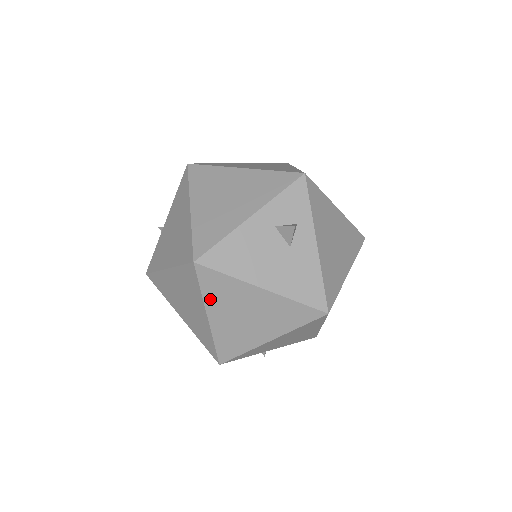
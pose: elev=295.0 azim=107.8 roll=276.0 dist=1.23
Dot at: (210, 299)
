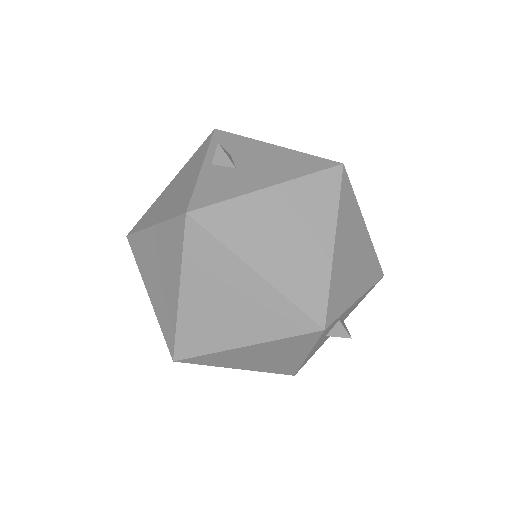
Dot at: occluded
